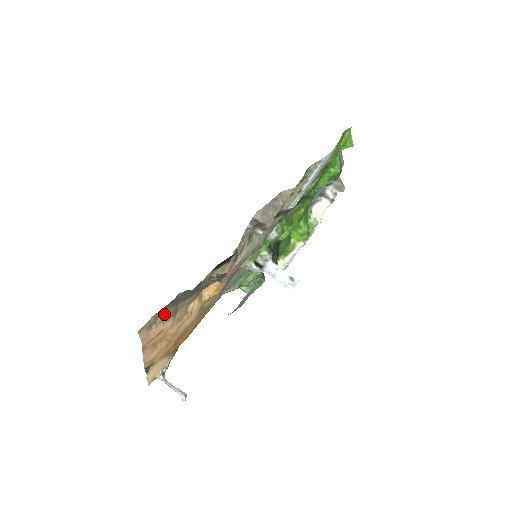
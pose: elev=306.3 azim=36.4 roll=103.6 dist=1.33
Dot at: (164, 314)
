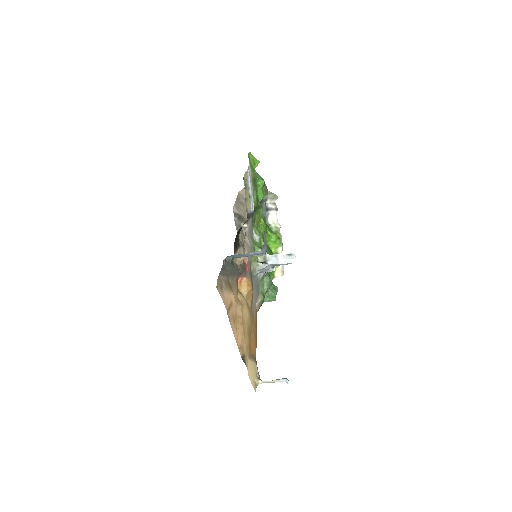
Dot at: (224, 282)
